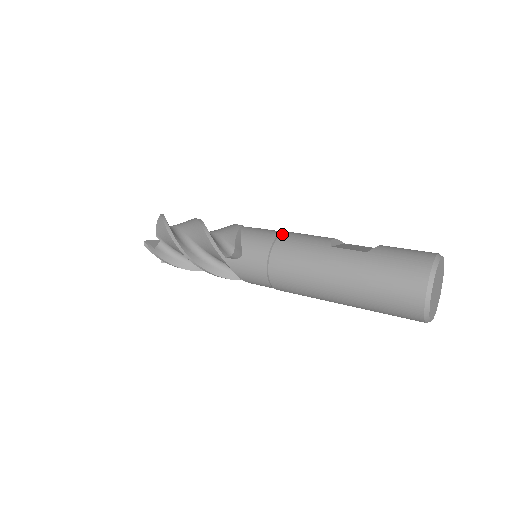
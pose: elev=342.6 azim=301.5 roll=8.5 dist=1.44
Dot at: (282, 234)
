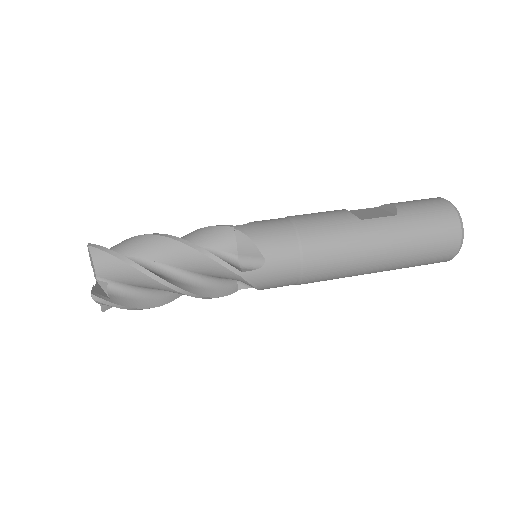
Dot at: (296, 222)
